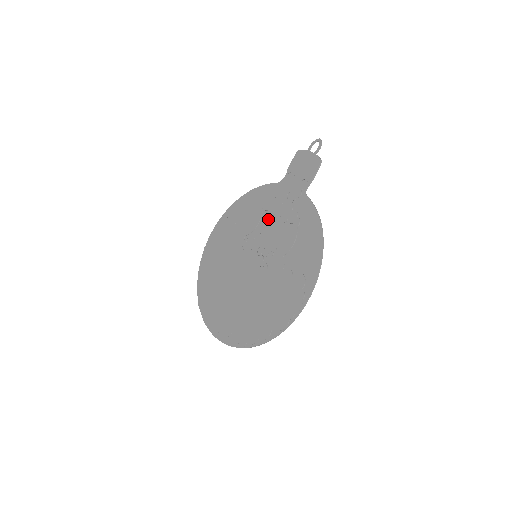
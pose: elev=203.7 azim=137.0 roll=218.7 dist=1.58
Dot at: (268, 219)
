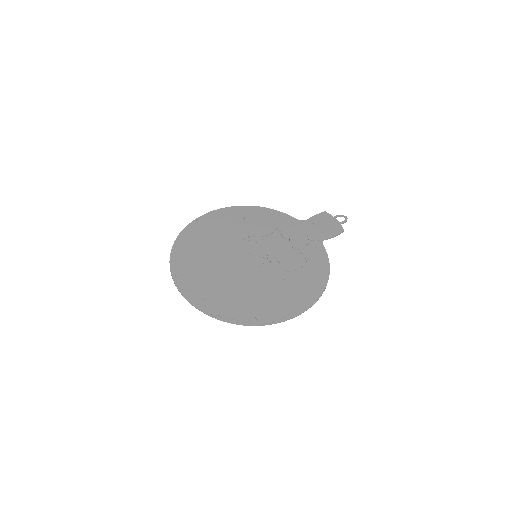
Dot at: (279, 238)
